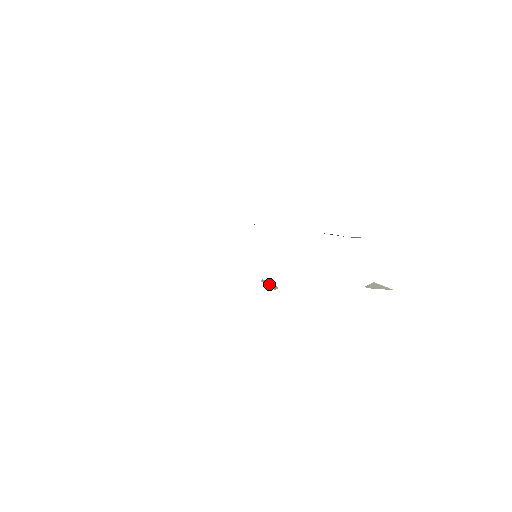
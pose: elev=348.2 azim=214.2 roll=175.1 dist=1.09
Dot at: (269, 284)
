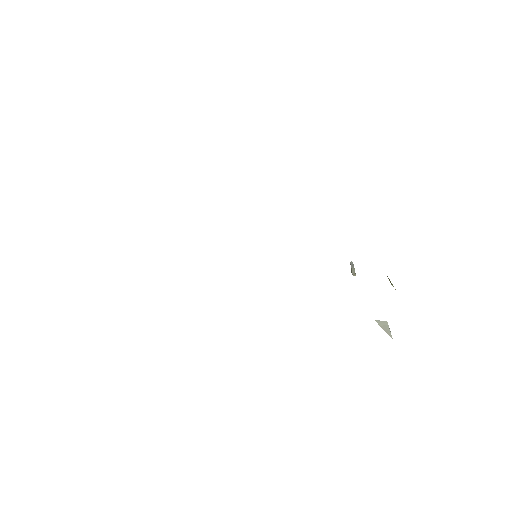
Dot at: (352, 268)
